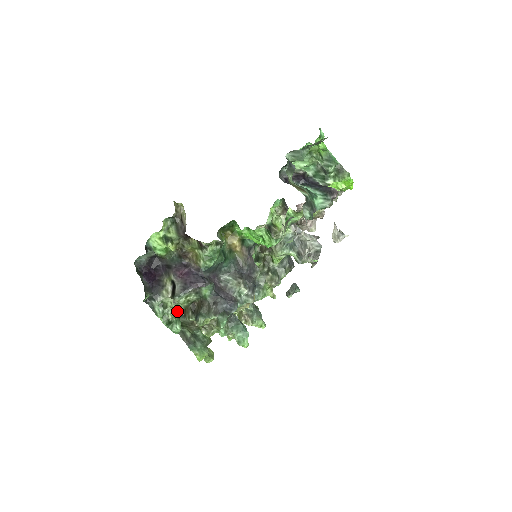
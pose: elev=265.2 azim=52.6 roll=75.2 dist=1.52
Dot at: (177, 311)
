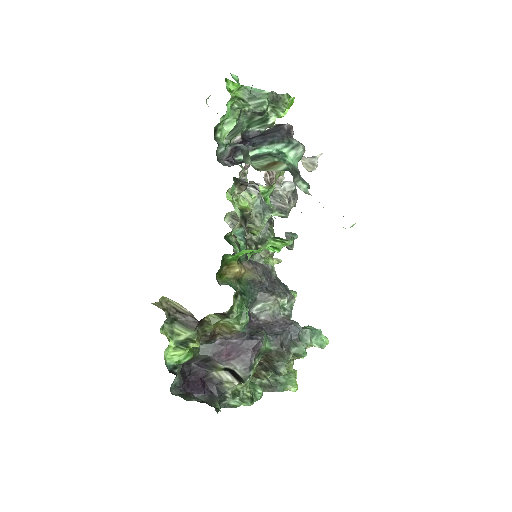
Dot at: occluded
